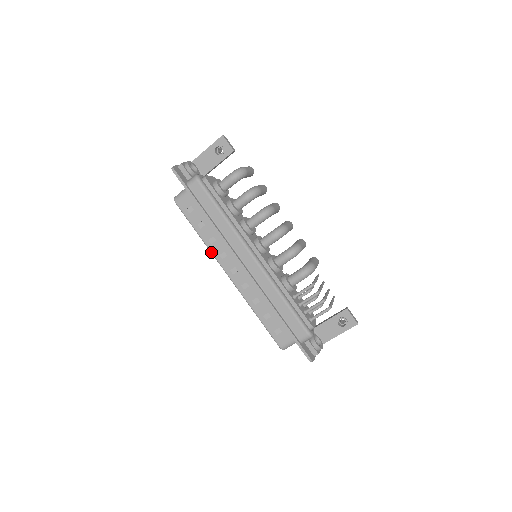
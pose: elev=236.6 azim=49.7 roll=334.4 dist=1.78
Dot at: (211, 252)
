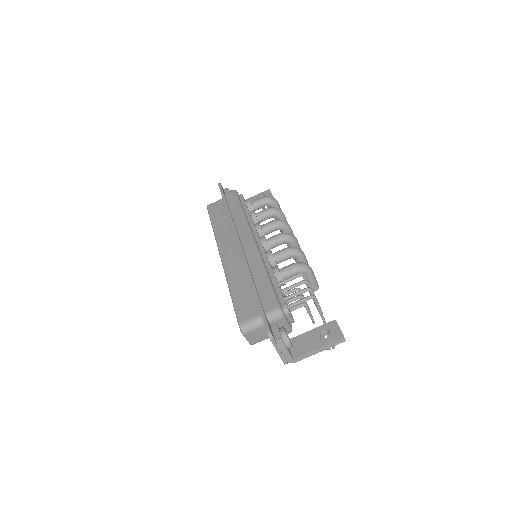
Dot at: (216, 238)
